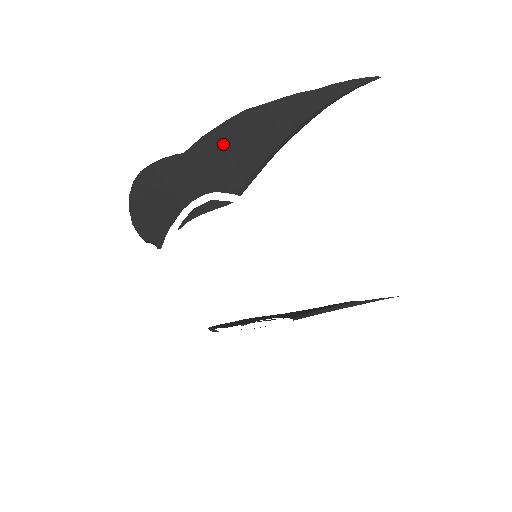
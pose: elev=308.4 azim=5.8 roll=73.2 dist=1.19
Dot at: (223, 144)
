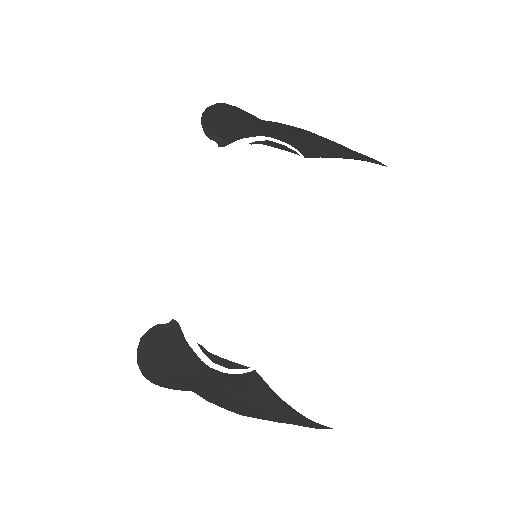
Dot at: (294, 132)
